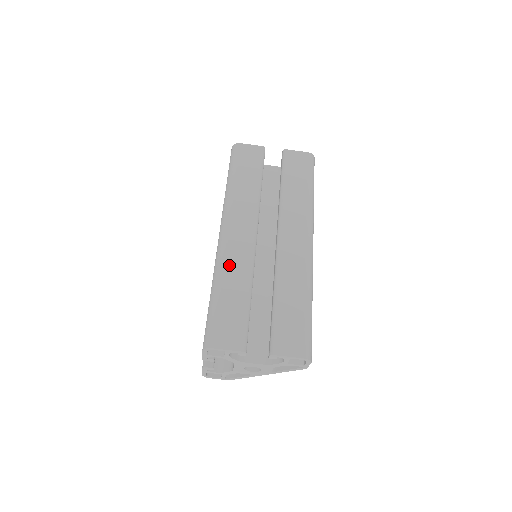
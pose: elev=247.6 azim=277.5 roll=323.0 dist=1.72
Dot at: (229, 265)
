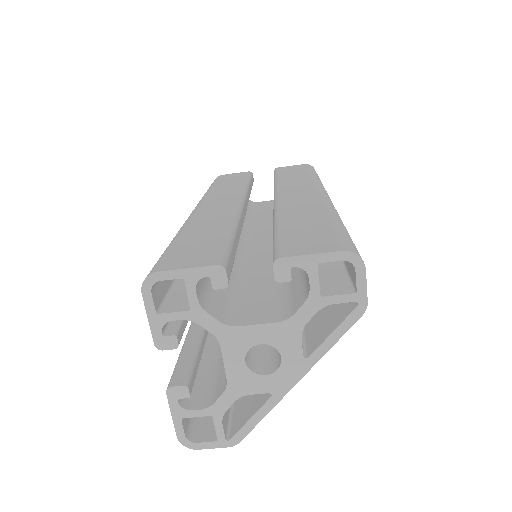
Dot at: (199, 219)
